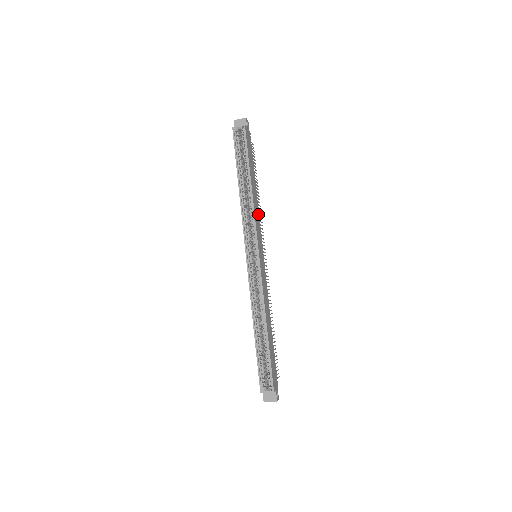
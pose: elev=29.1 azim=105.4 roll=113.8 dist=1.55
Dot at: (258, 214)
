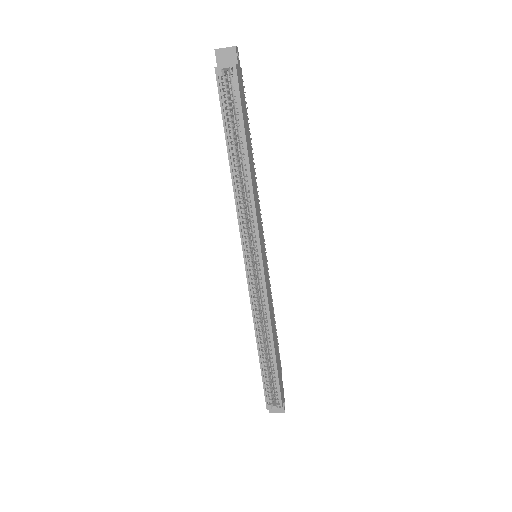
Dot at: (257, 199)
